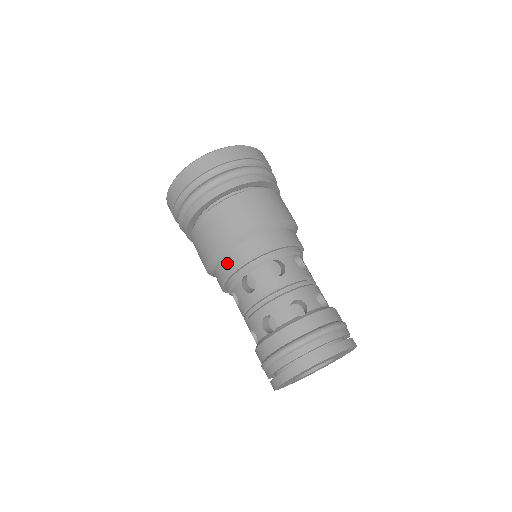
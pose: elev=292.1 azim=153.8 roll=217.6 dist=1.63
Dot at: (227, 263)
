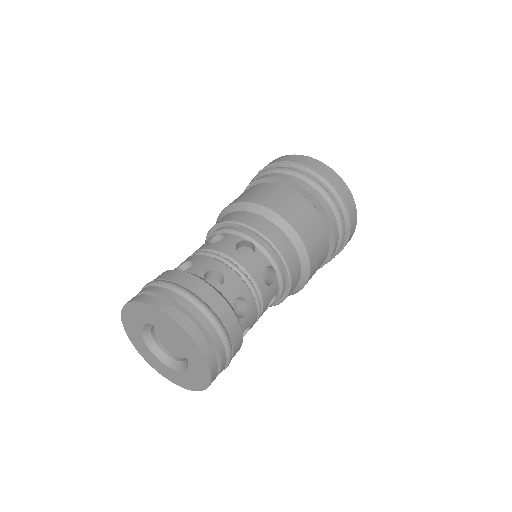
Dot at: occluded
